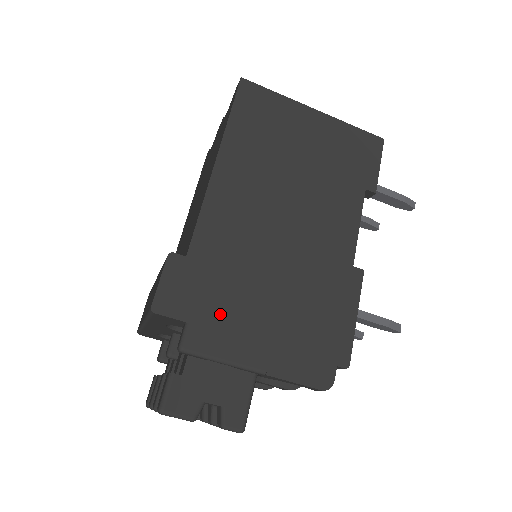
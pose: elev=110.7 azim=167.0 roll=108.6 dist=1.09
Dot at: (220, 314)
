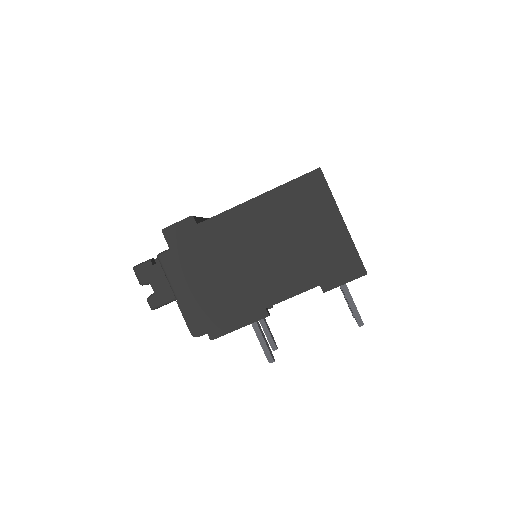
Dot at: (185, 260)
